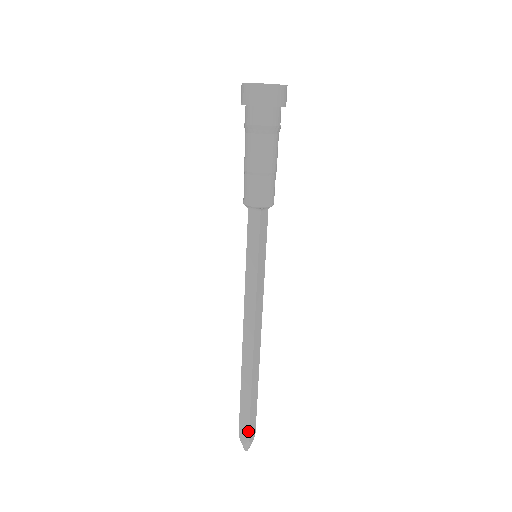
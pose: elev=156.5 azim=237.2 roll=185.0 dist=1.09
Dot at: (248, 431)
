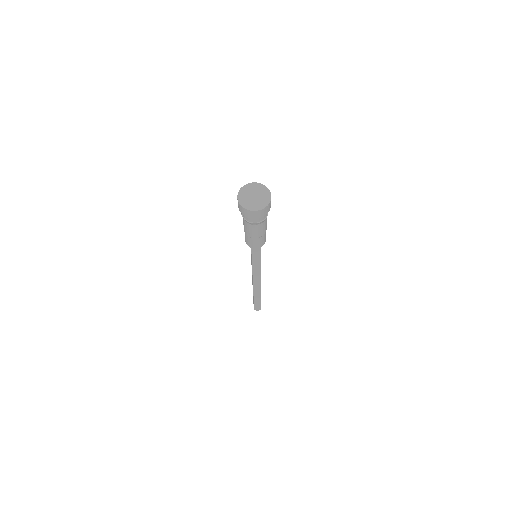
Dot at: occluded
